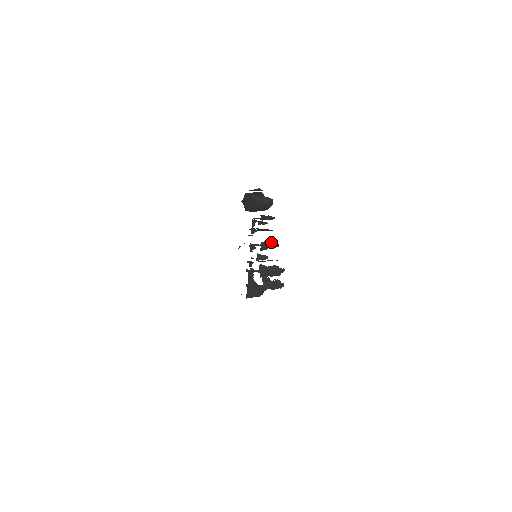
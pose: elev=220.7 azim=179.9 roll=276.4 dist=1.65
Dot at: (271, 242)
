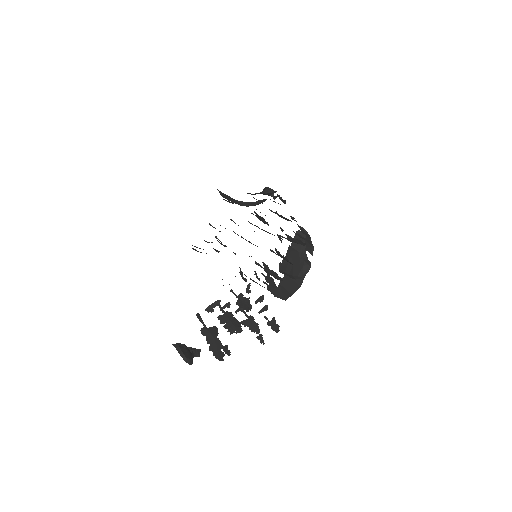
Dot at: (258, 324)
